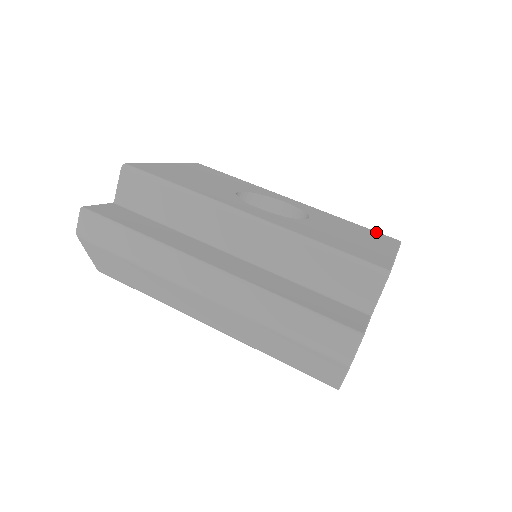
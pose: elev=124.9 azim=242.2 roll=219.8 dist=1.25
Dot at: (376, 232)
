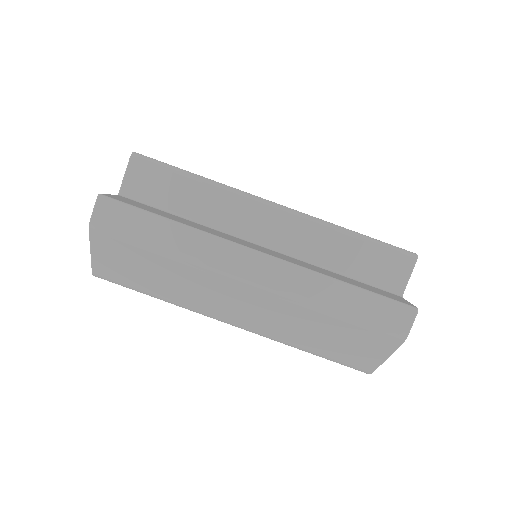
Dot at: occluded
